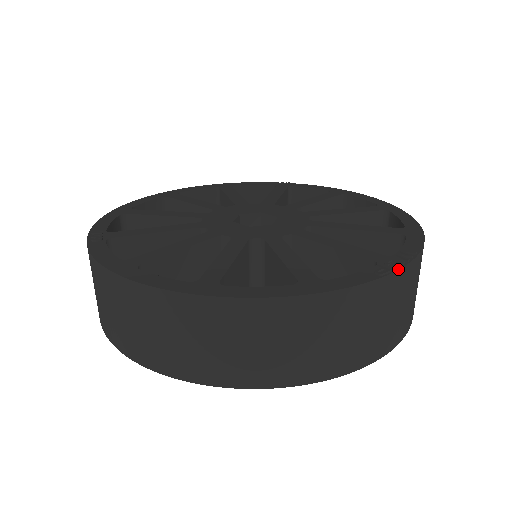
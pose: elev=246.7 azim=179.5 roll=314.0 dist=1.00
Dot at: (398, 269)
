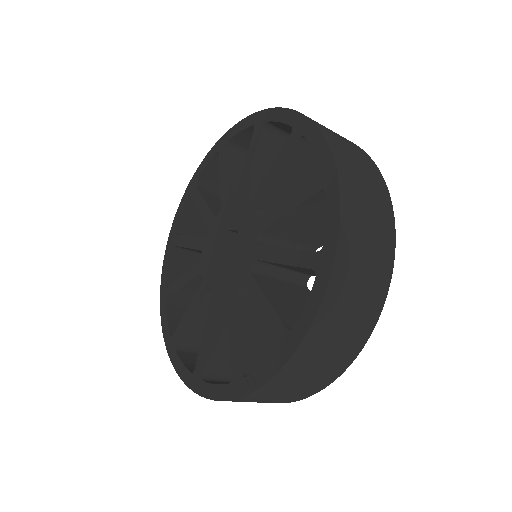
Dot at: (233, 399)
